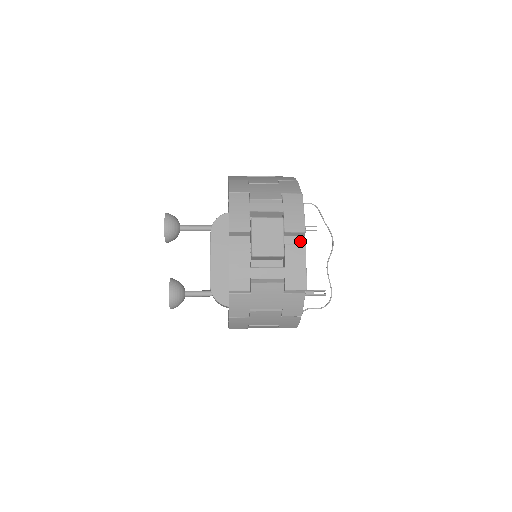
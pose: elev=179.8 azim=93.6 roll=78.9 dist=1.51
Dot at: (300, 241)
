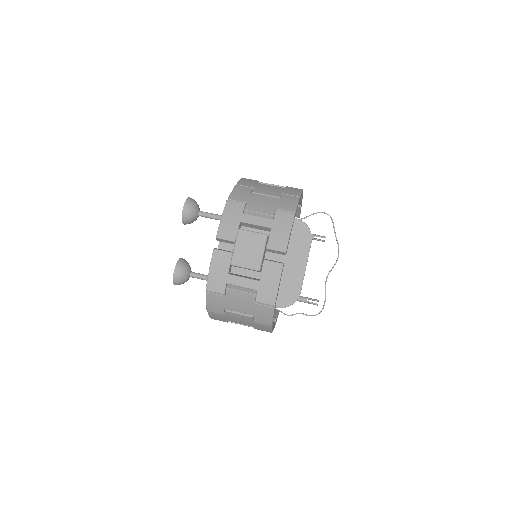
Dot at: (304, 249)
